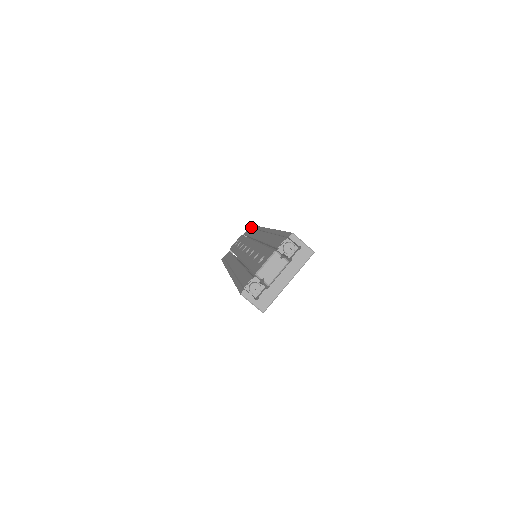
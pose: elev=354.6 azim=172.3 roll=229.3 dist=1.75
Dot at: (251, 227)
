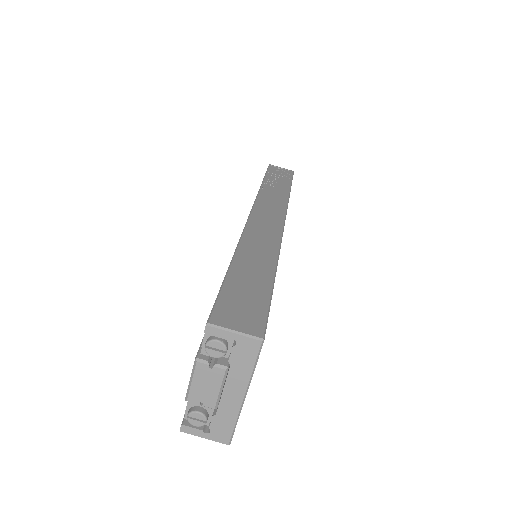
Dot at: occluded
